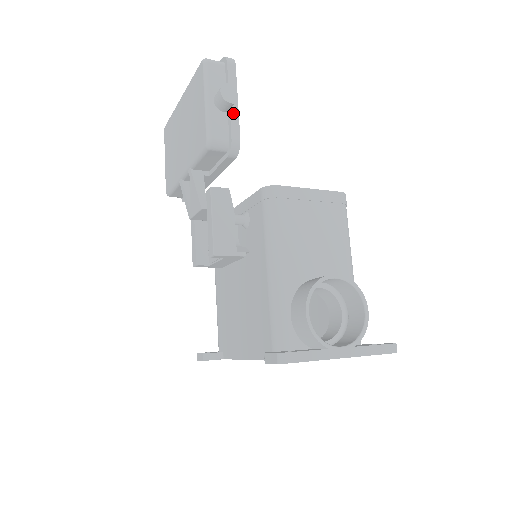
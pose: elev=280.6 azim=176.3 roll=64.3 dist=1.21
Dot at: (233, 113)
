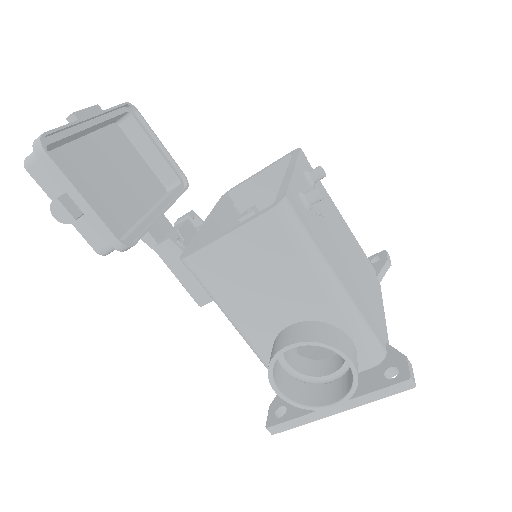
Dot at: (89, 214)
